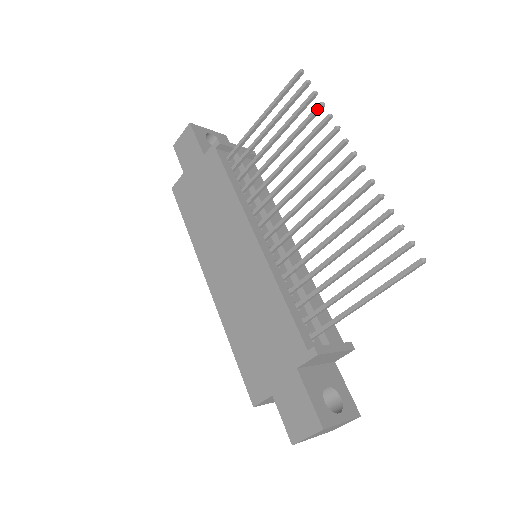
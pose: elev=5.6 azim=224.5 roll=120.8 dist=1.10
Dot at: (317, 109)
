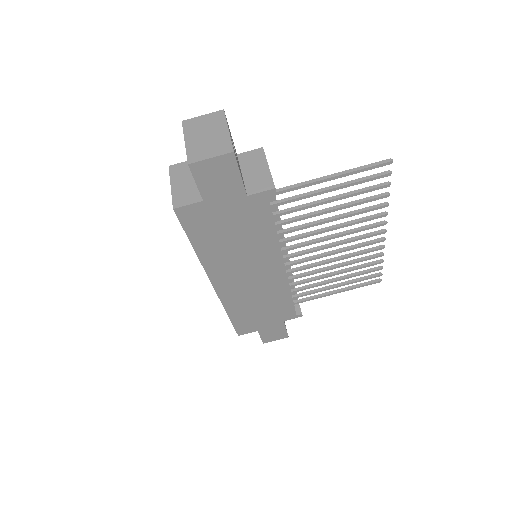
Dot at: occluded
